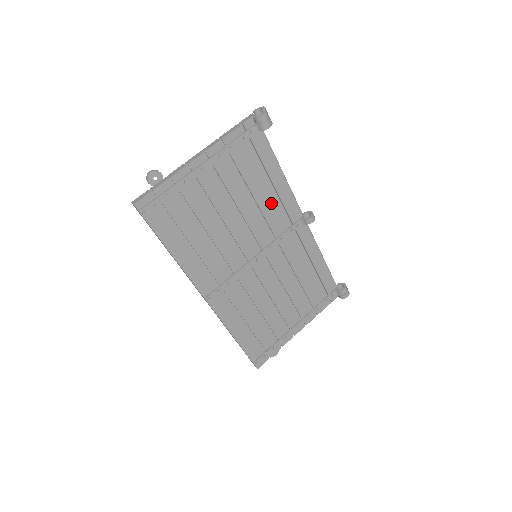
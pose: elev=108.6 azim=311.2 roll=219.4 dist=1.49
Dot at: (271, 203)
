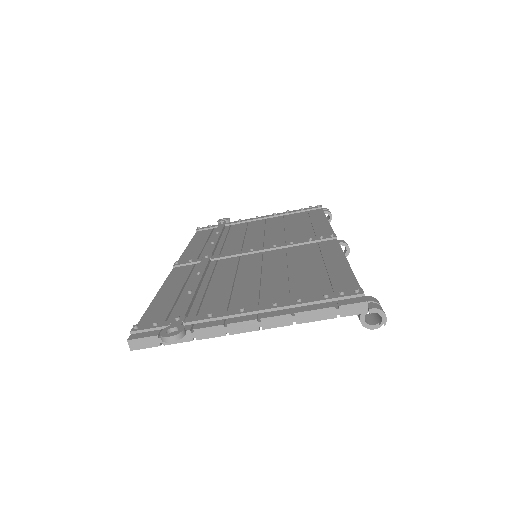
Dot at: occluded
